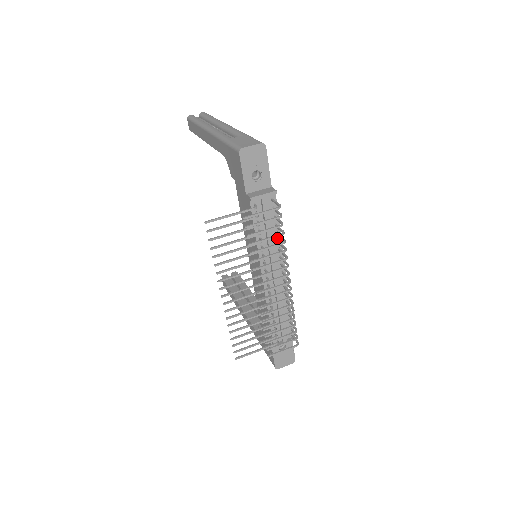
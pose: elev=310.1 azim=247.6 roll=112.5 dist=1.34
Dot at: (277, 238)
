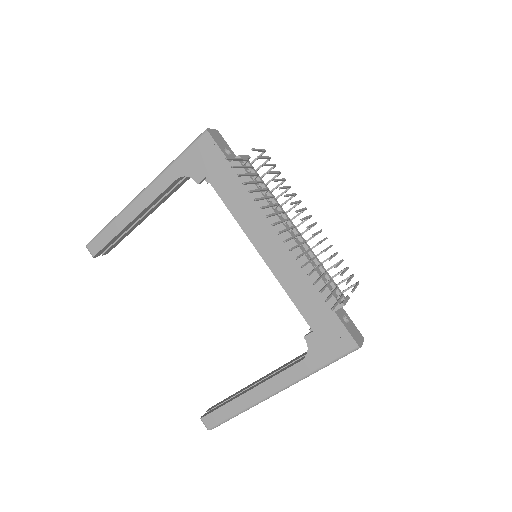
Dot at: occluded
